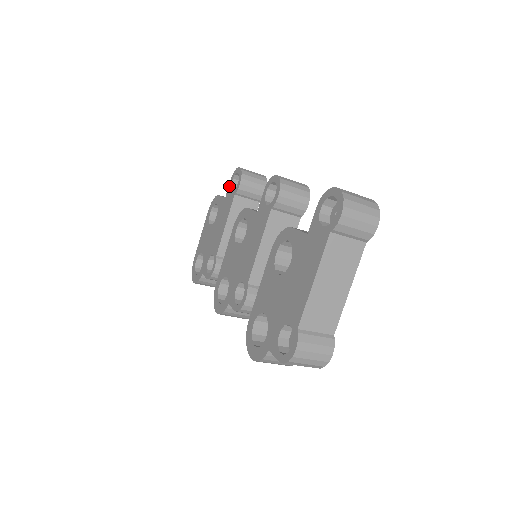
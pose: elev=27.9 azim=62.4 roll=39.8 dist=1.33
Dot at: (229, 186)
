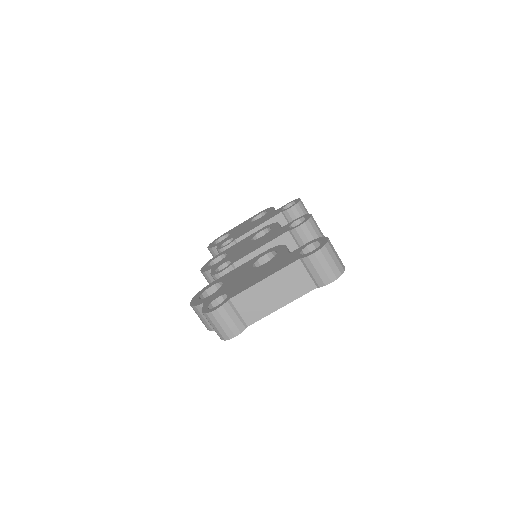
Dot at: (284, 205)
